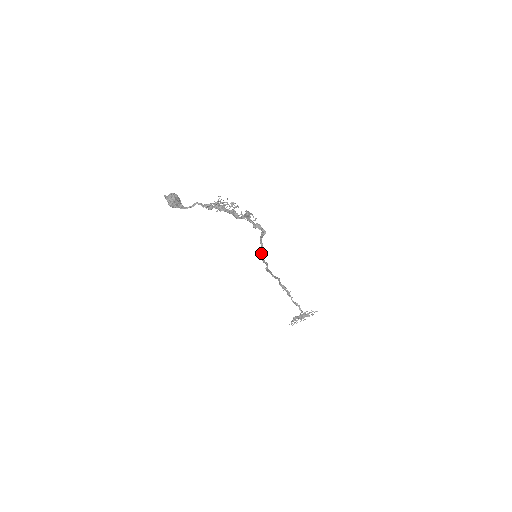
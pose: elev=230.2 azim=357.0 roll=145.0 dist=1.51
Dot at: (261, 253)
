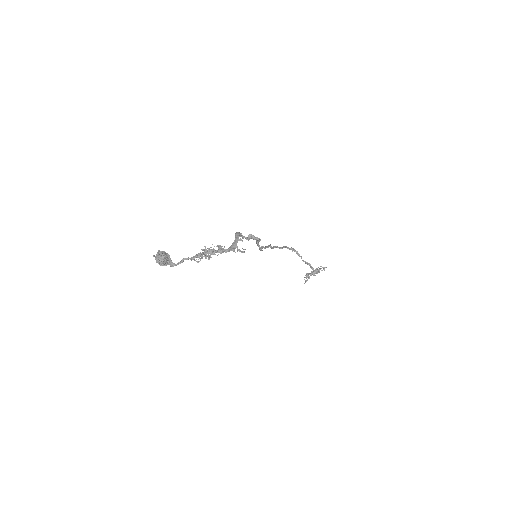
Dot at: occluded
